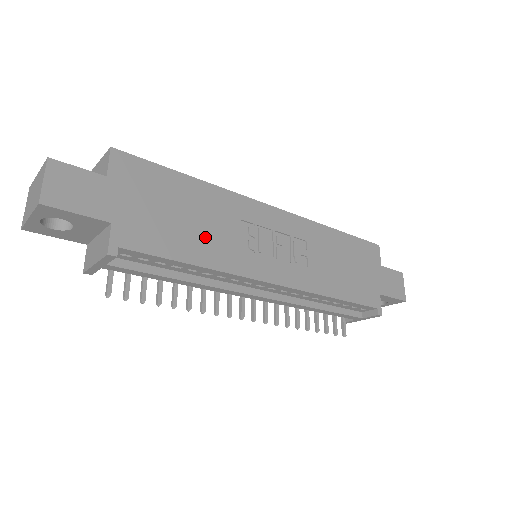
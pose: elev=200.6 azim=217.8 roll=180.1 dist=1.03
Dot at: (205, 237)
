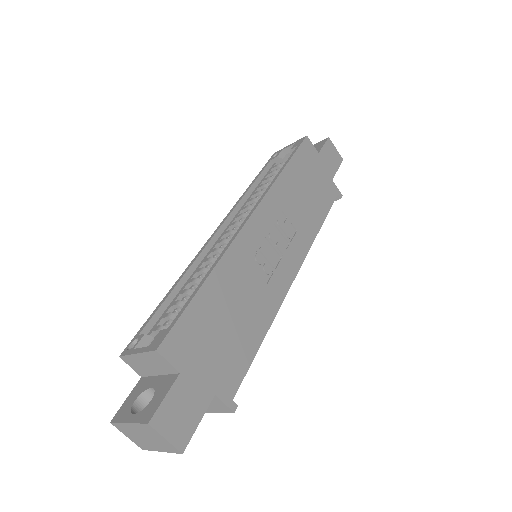
Dot at: (250, 312)
